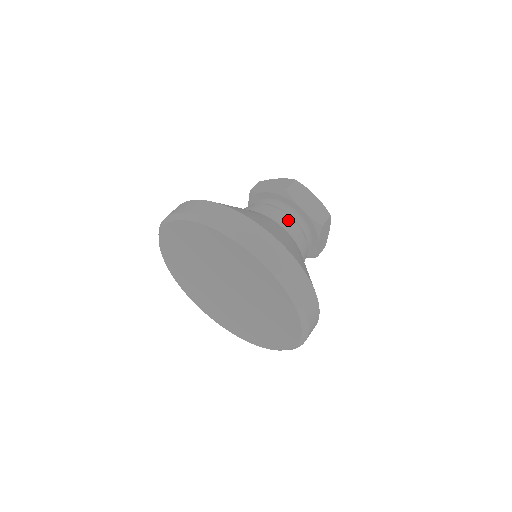
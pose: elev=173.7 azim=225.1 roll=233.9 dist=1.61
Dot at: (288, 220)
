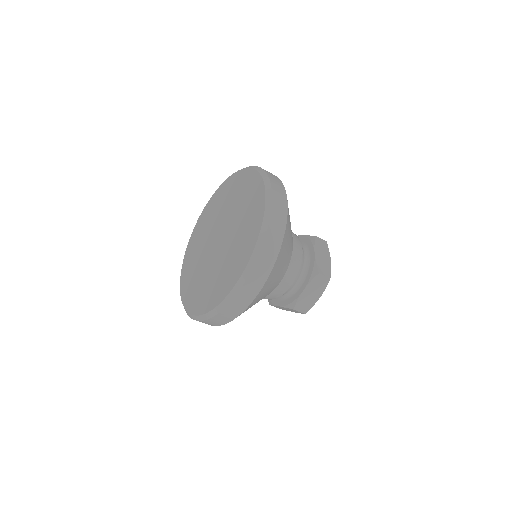
Dot at: (300, 245)
